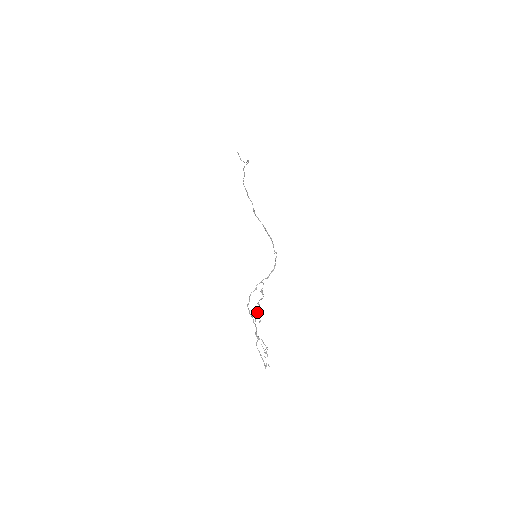
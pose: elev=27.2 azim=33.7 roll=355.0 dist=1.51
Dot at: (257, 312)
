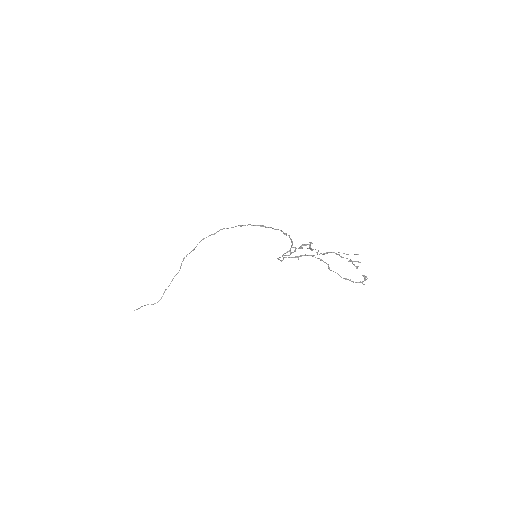
Dot at: occluded
